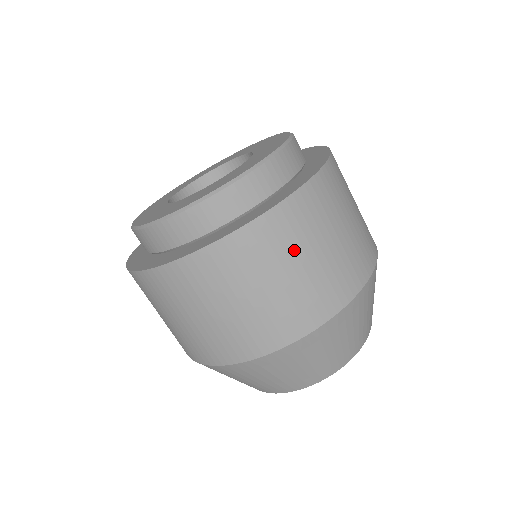
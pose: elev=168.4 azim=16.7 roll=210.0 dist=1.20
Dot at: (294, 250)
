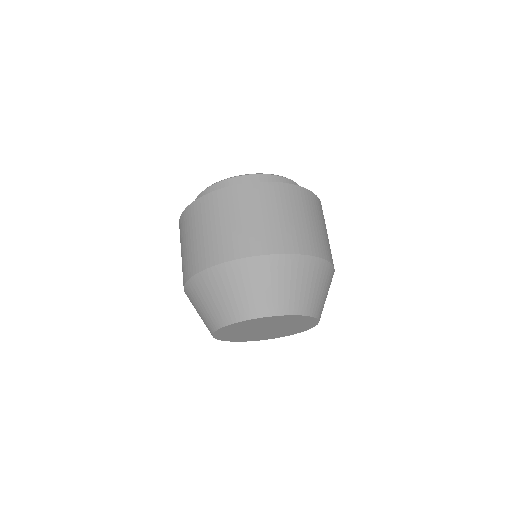
Dot at: (321, 218)
